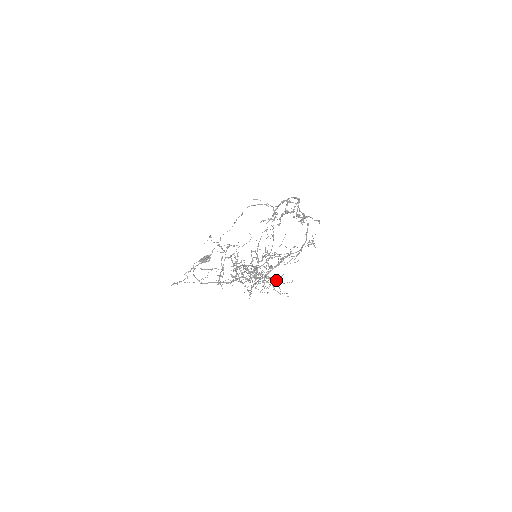
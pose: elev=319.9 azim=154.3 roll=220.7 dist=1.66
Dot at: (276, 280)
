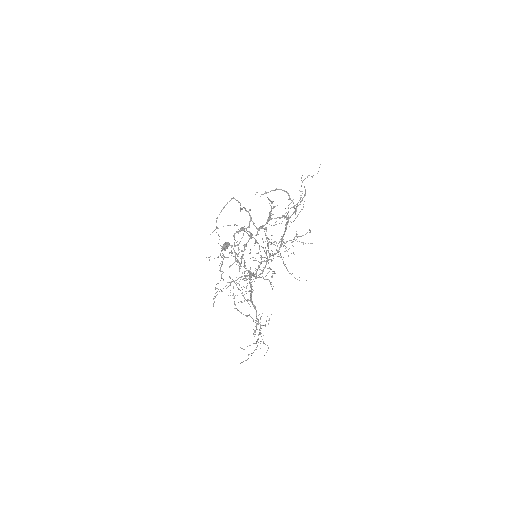
Dot at: occluded
